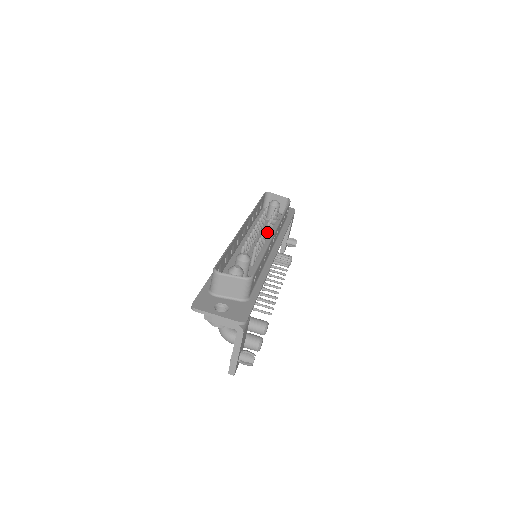
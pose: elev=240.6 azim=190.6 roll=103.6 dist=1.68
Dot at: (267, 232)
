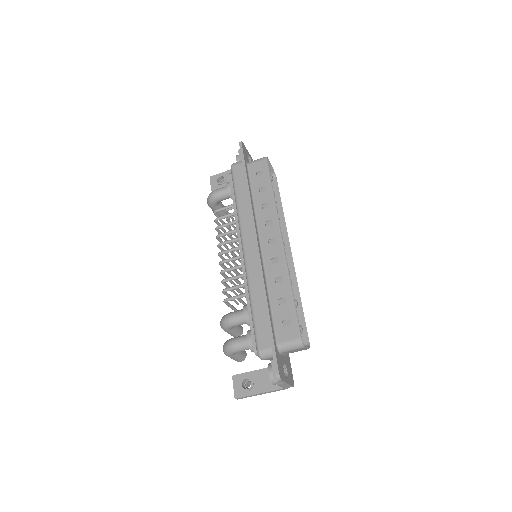
Dot at: occluded
